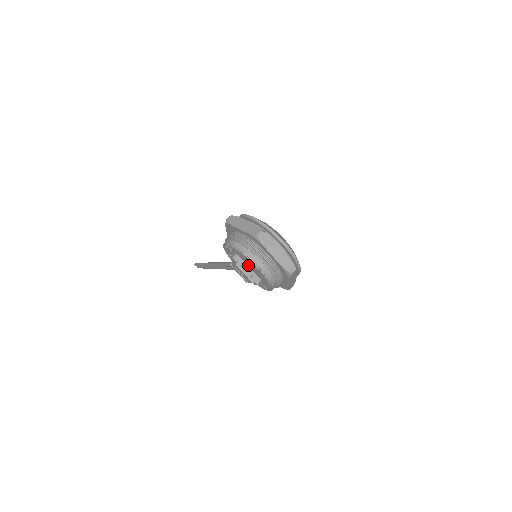
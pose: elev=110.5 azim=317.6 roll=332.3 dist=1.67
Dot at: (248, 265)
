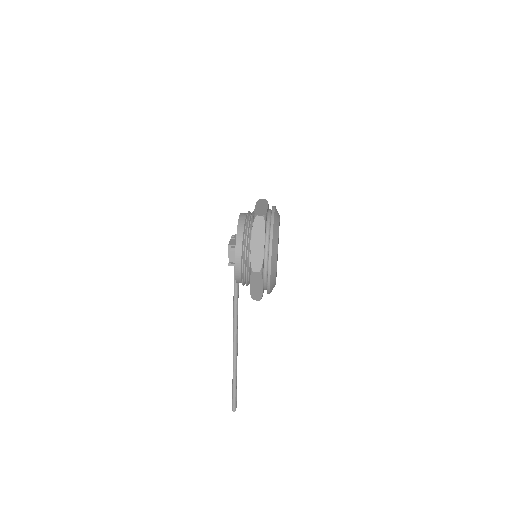
Dot at: occluded
